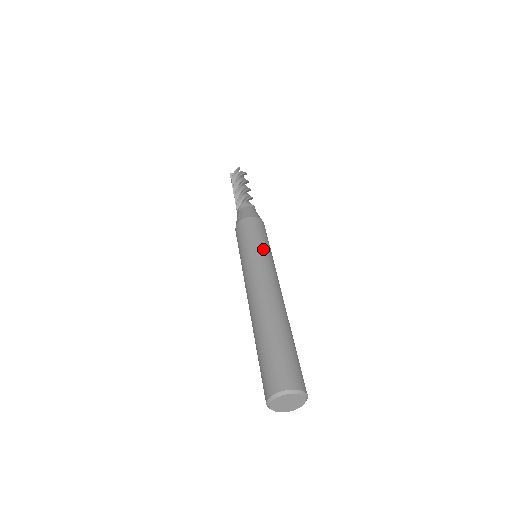
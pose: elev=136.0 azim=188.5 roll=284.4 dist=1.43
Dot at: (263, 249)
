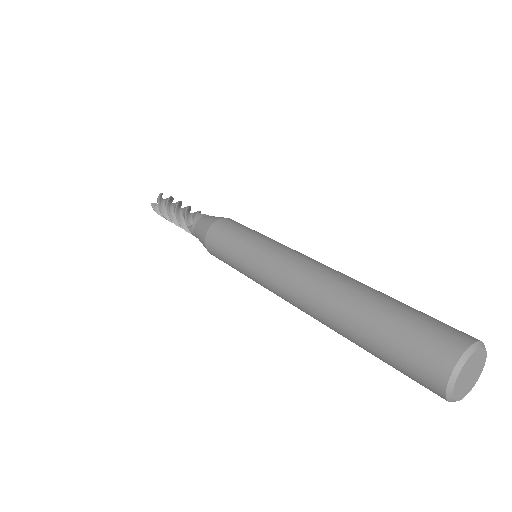
Dot at: (269, 238)
